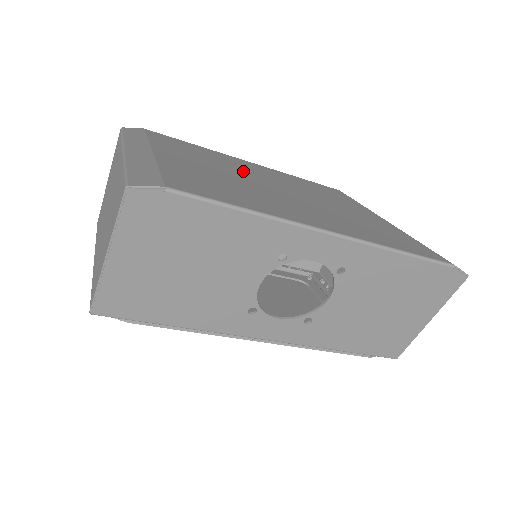
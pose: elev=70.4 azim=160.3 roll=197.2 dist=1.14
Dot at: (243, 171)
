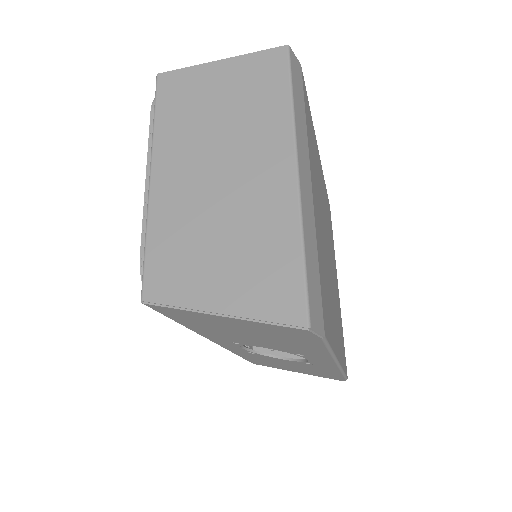
Dot at: (322, 204)
